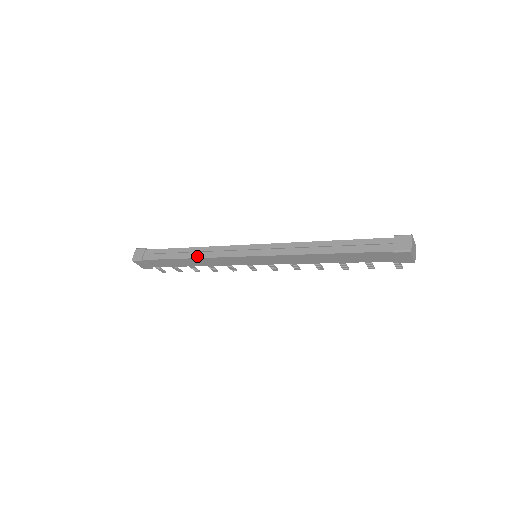
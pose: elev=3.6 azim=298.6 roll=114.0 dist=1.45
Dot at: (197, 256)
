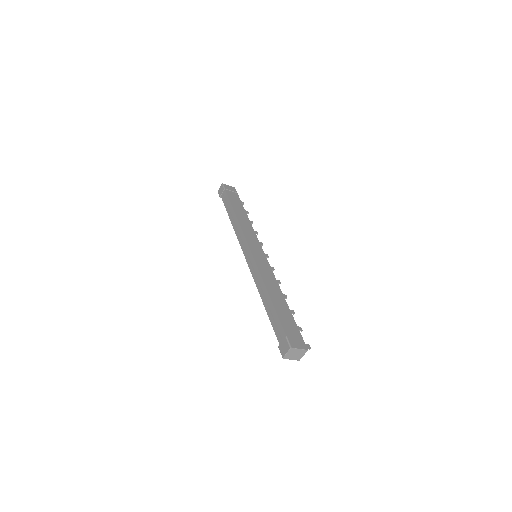
Dot at: (234, 226)
